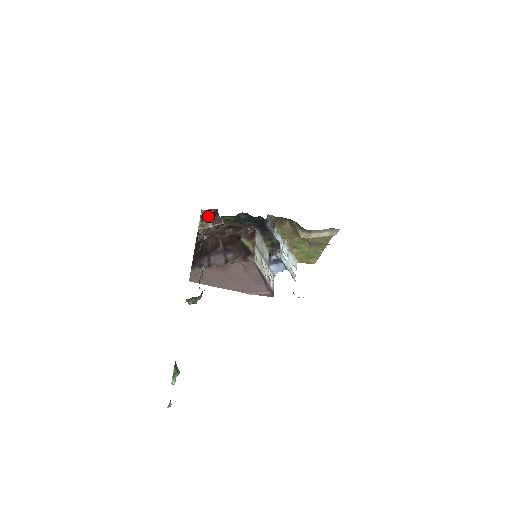
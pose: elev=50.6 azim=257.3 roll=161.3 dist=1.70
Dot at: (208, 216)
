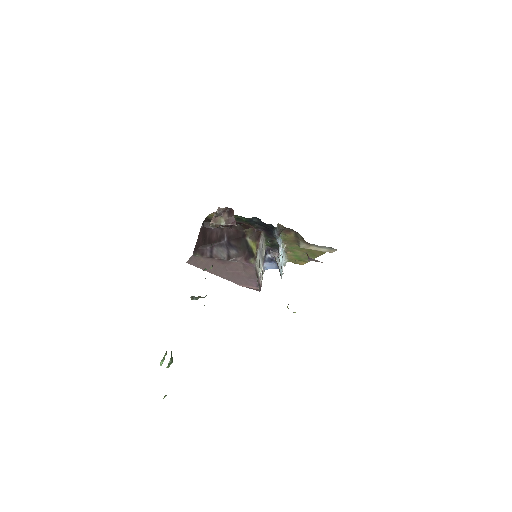
Dot at: (223, 213)
